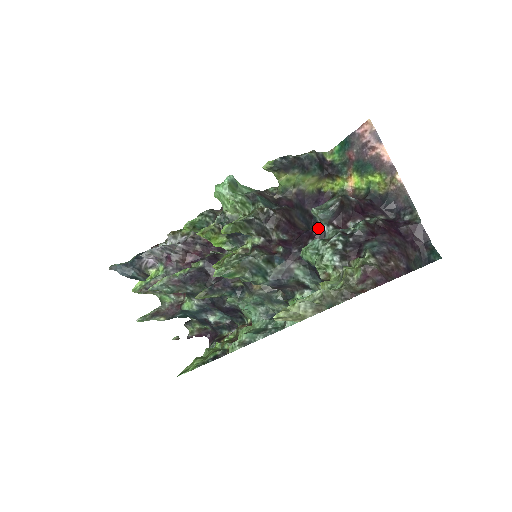
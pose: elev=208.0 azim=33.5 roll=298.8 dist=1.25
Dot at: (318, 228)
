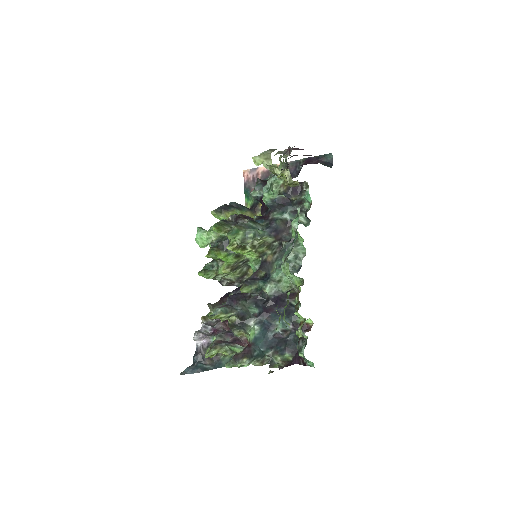
Dot at: occluded
